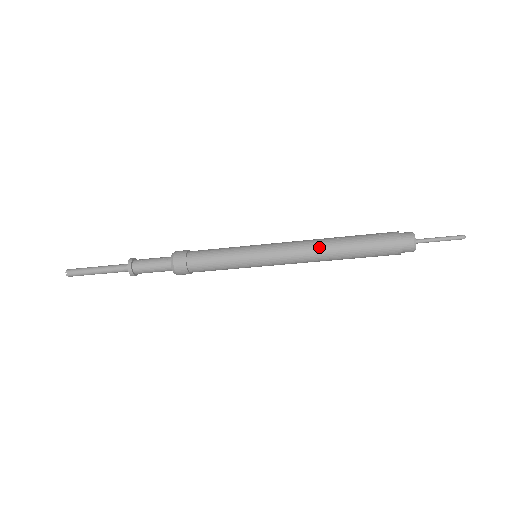
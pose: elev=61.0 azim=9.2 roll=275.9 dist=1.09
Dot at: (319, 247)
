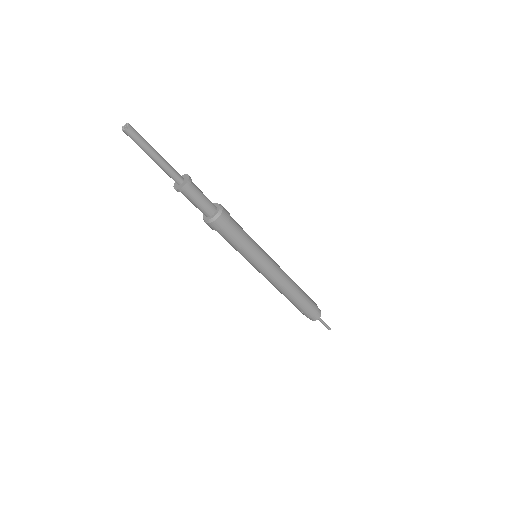
Dot at: occluded
